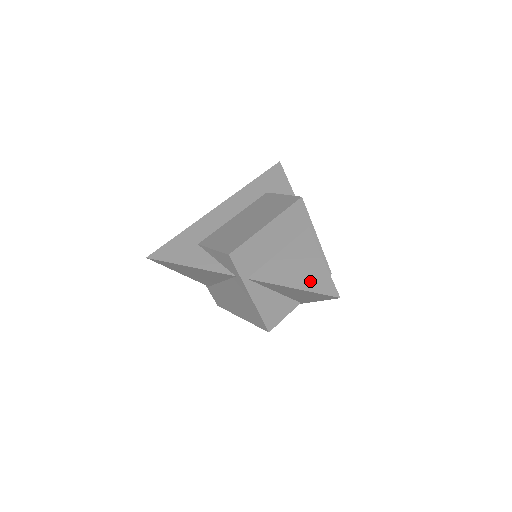
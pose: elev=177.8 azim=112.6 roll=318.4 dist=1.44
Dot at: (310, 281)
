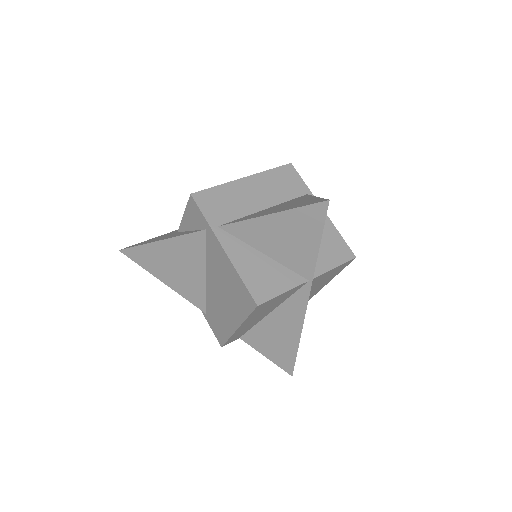
Dot at: (293, 206)
